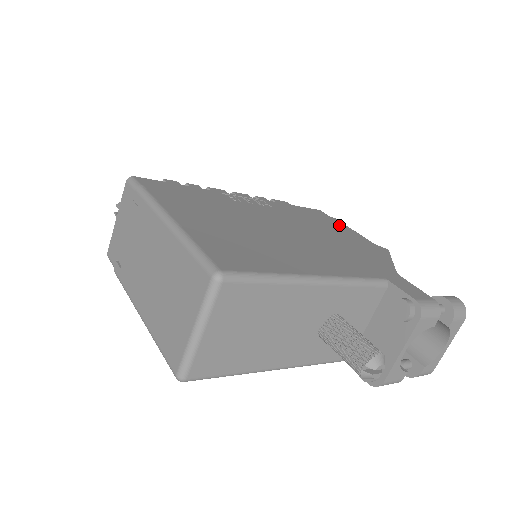
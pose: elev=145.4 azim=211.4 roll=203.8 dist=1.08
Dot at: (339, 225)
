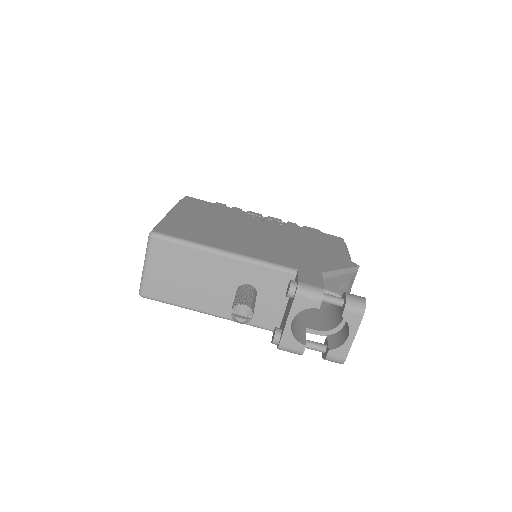
Dot at: (335, 245)
